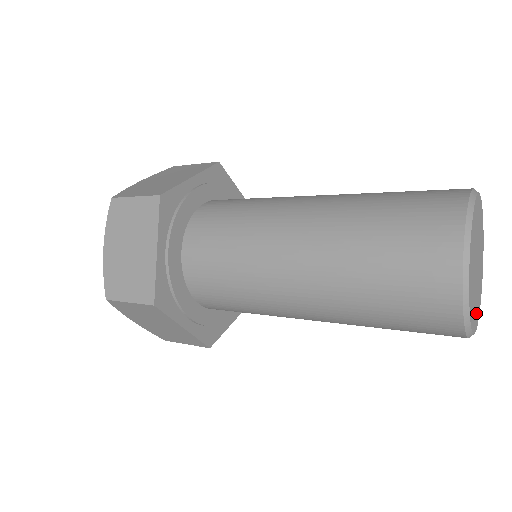
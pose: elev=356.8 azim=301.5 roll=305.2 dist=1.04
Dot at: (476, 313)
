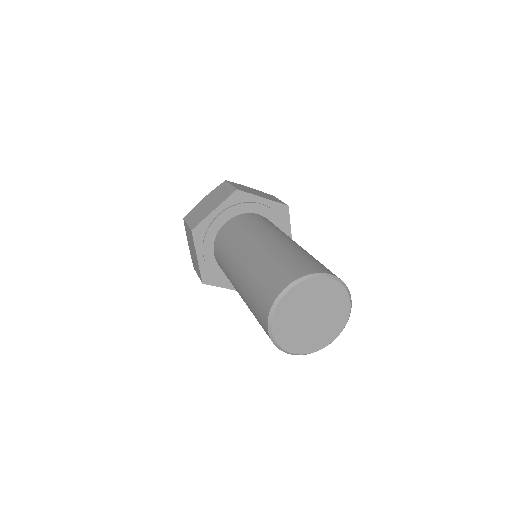
Dot at: (292, 342)
